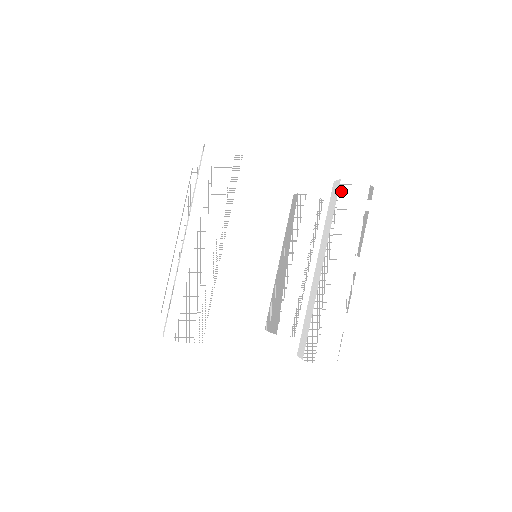
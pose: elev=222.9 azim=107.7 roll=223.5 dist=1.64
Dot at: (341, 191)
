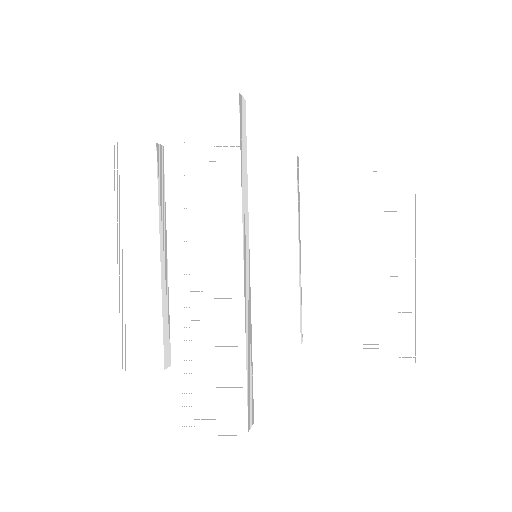
Dot at: (381, 138)
